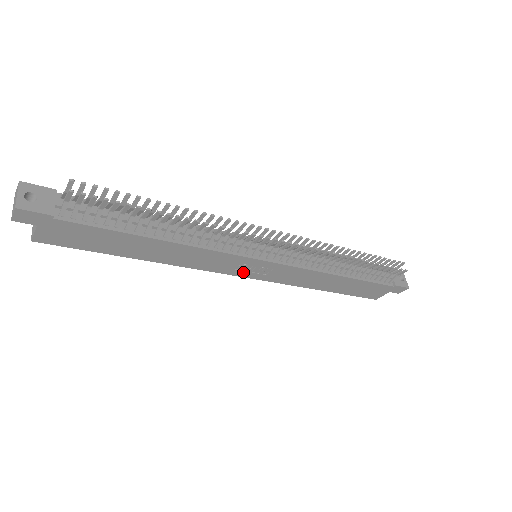
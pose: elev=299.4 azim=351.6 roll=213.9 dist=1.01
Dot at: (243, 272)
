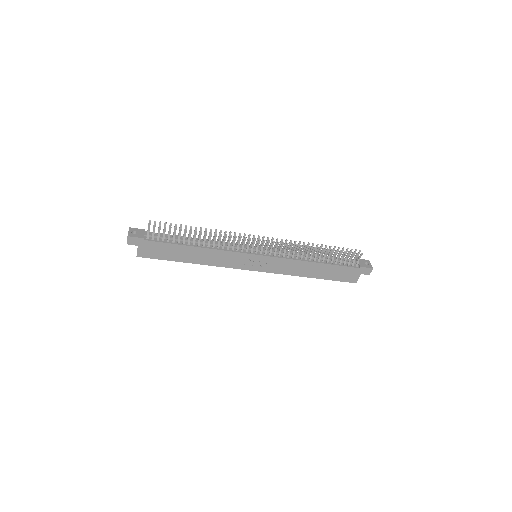
Dot at: (250, 266)
